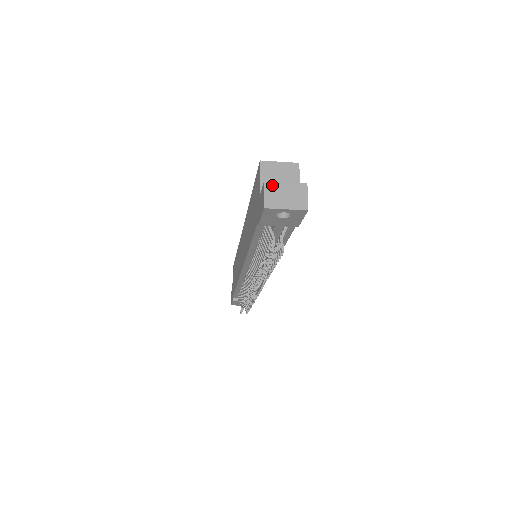
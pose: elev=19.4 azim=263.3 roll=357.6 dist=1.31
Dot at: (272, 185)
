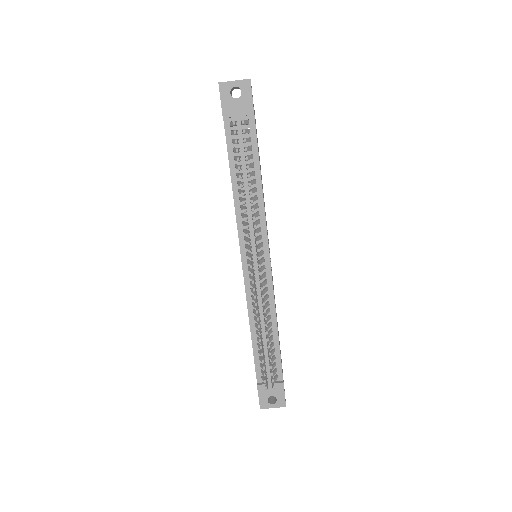
Dot at: occluded
